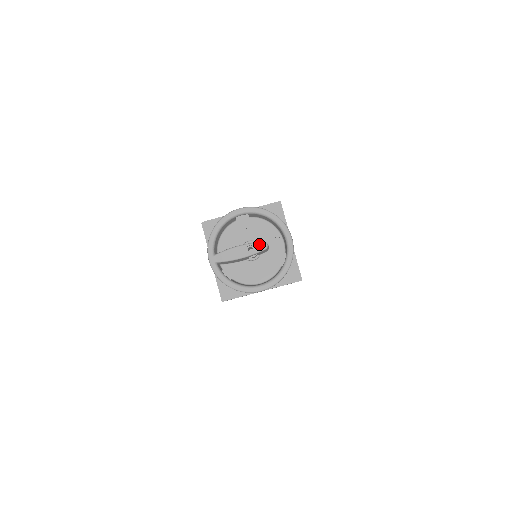
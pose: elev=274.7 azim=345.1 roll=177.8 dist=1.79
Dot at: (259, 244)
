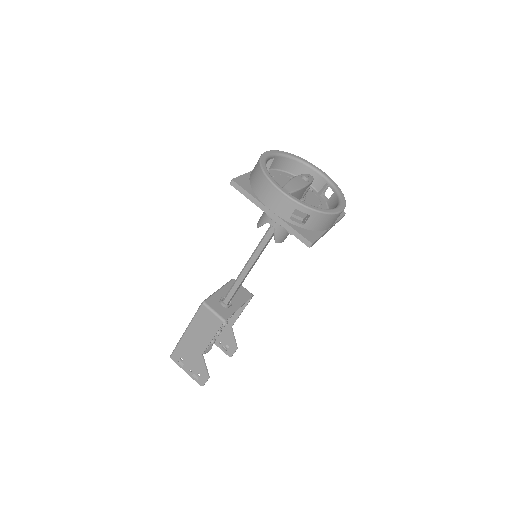
Dot at: (306, 175)
